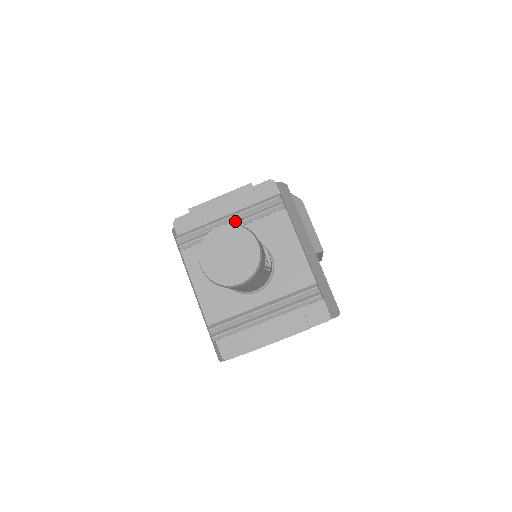
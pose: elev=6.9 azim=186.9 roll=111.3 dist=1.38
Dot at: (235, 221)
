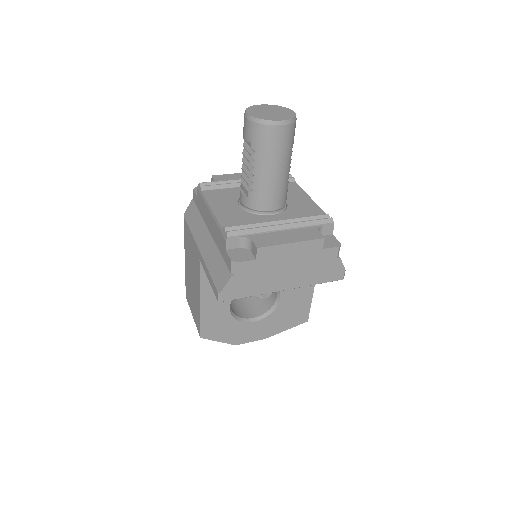
Dot at: occluded
